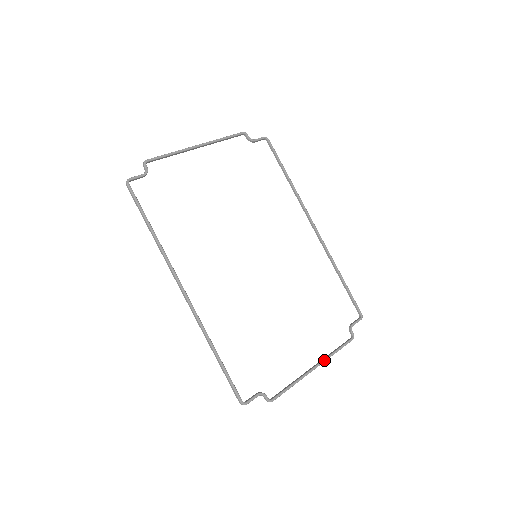
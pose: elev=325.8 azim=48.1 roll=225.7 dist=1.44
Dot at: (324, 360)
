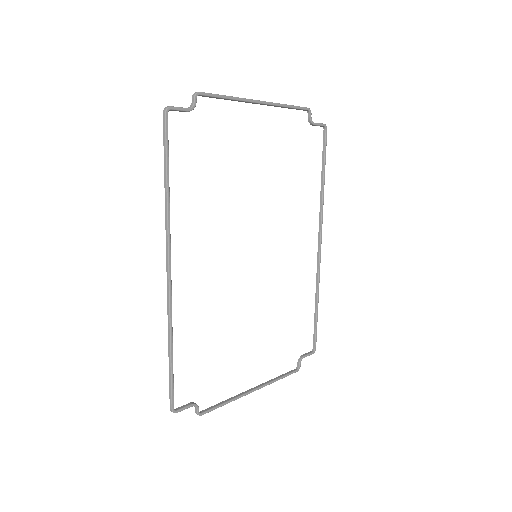
Dot at: (265, 385)
